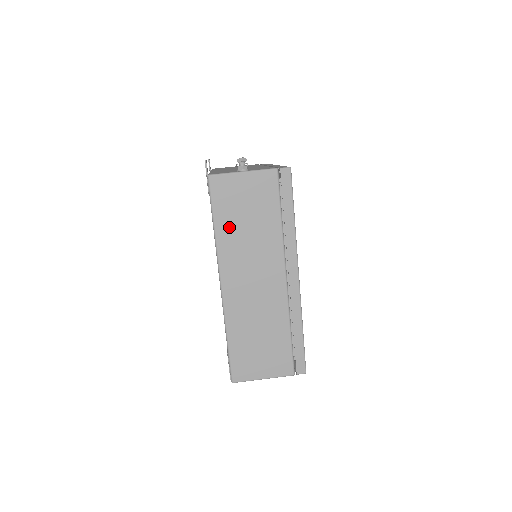
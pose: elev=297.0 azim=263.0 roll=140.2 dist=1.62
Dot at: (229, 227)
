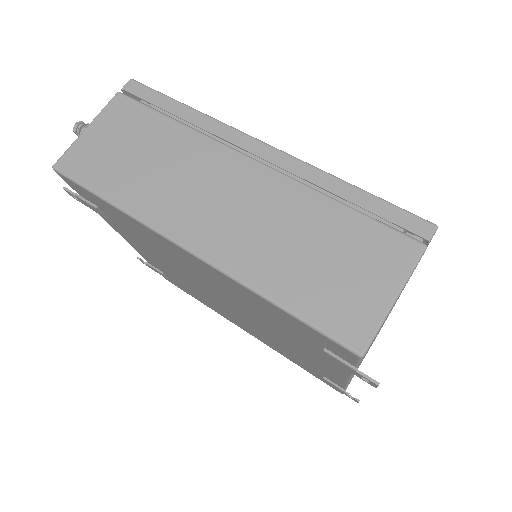
Dot at: (126, 184)
